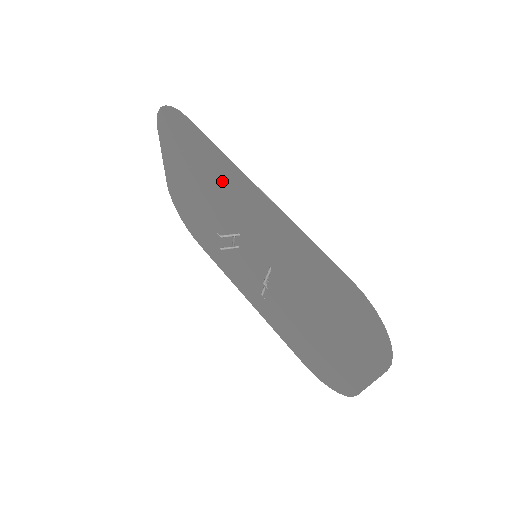
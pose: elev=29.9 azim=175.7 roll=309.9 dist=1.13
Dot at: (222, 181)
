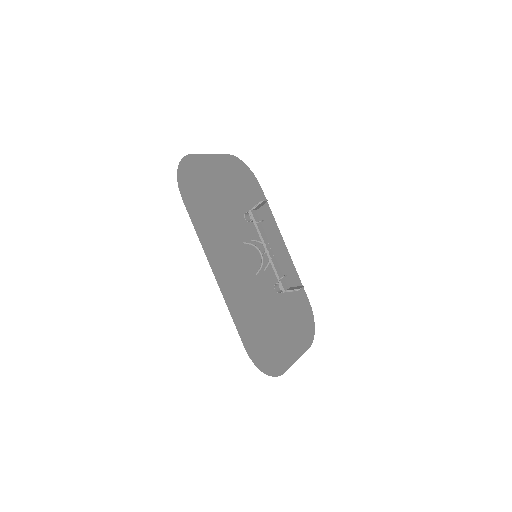
Dot at: (214, 230)
